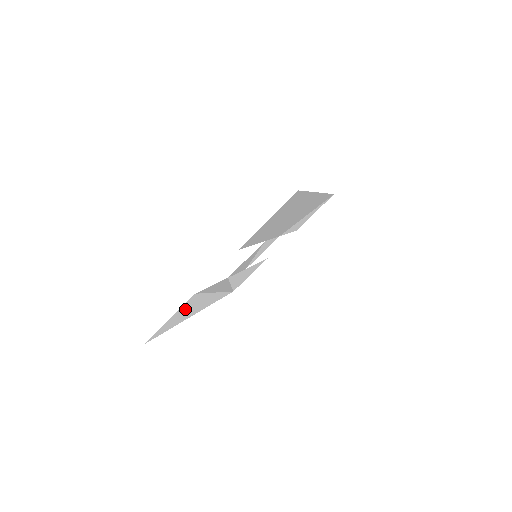
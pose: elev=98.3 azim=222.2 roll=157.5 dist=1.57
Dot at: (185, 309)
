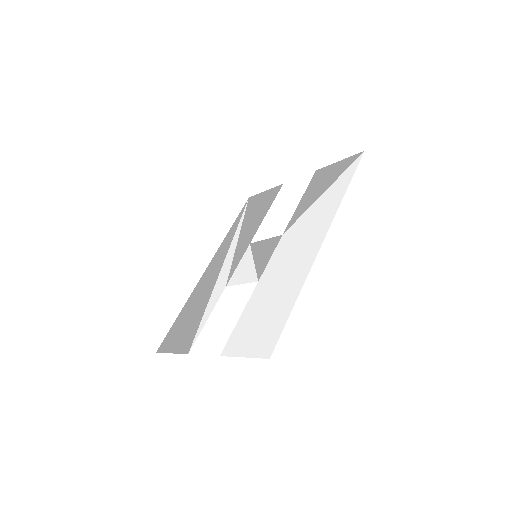
Dot at: (185, 331)
